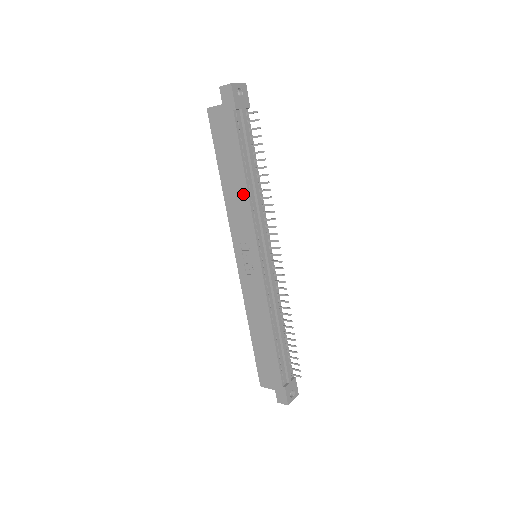
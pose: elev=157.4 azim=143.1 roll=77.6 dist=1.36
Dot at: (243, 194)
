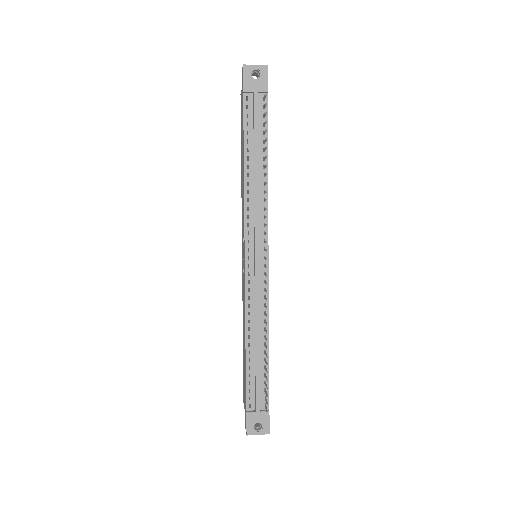
Dot at: (243, 183)
